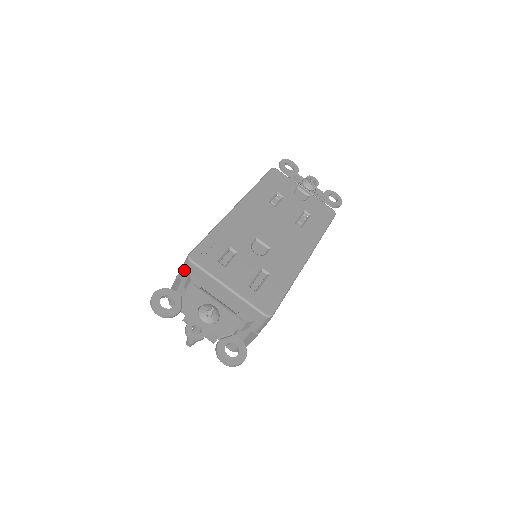
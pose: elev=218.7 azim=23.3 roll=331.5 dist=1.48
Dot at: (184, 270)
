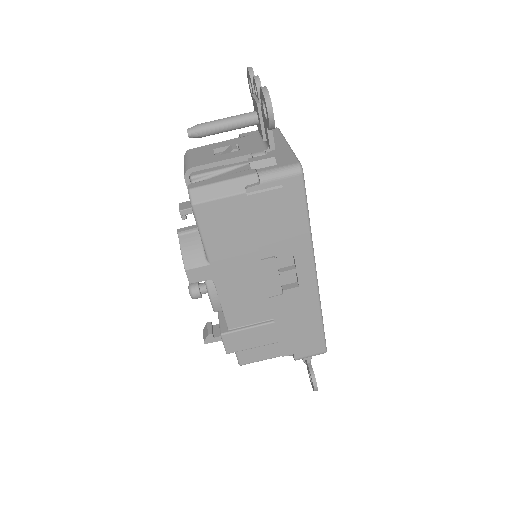
Dot at: occluded
